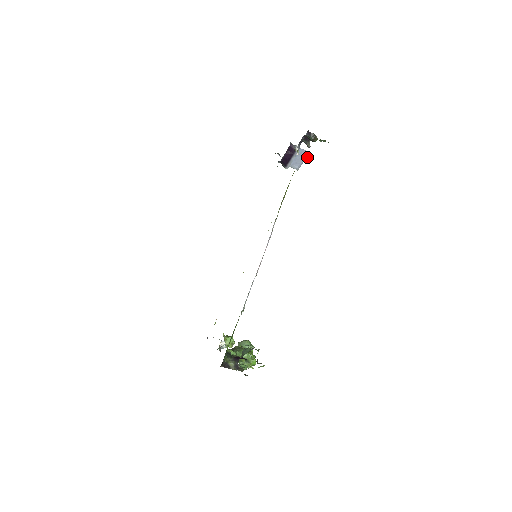
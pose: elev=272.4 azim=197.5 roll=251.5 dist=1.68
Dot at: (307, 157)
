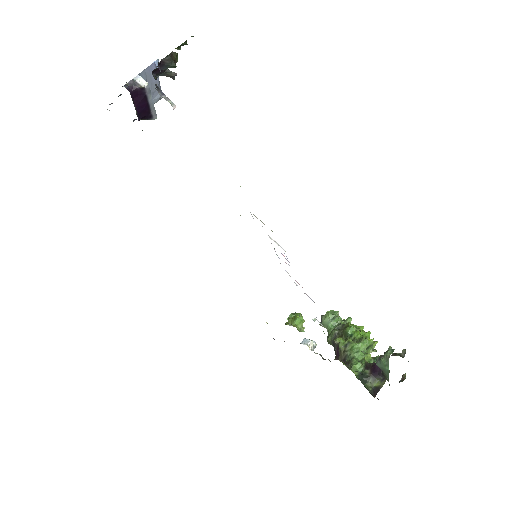
Dot at: occluded
